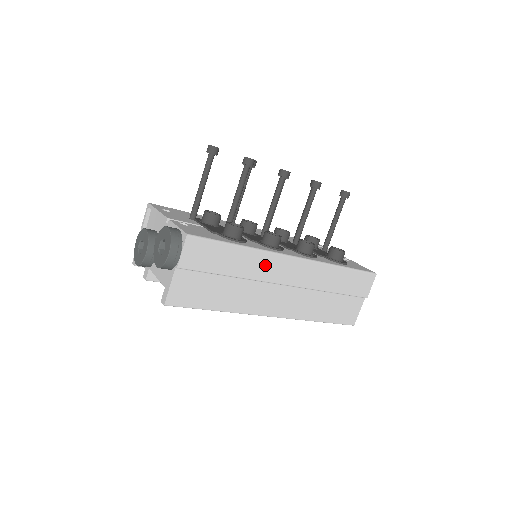
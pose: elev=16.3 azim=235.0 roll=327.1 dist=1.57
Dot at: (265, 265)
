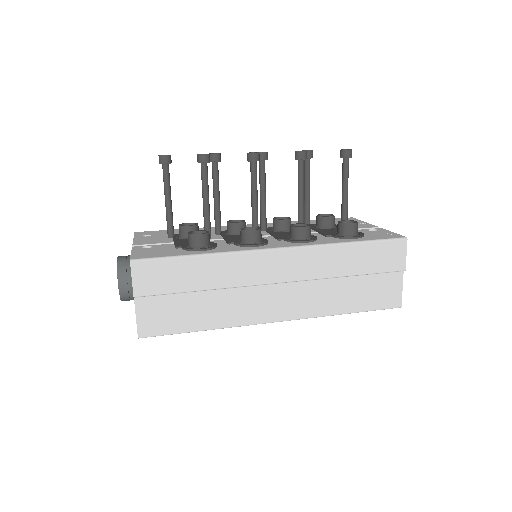
Dot at: (240, 268)
